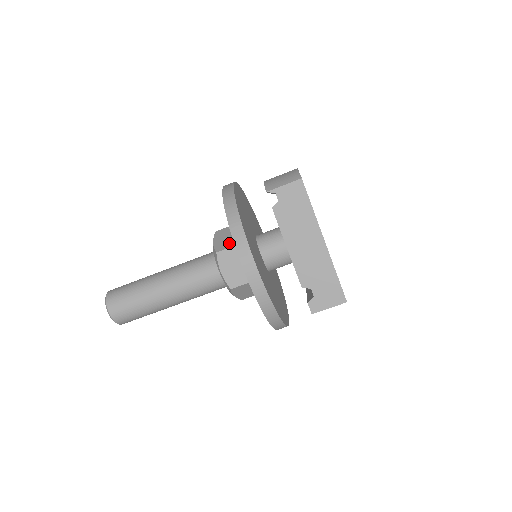
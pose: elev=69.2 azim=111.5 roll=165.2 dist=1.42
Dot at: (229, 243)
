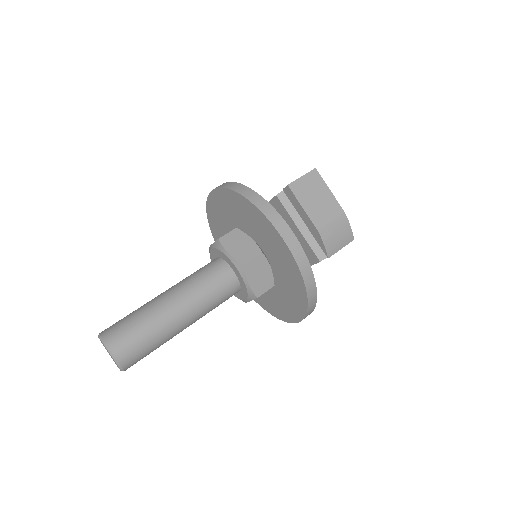
Dot at: occluded
